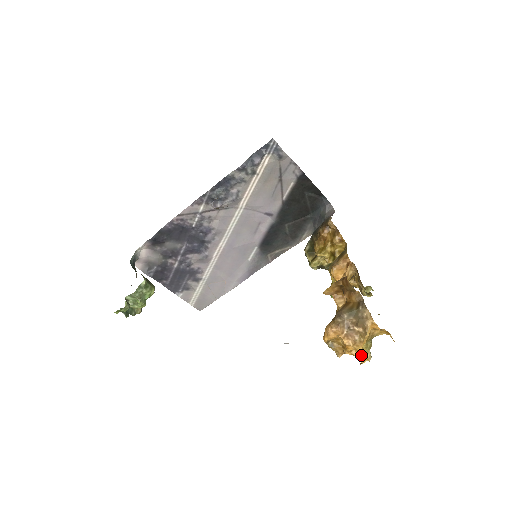
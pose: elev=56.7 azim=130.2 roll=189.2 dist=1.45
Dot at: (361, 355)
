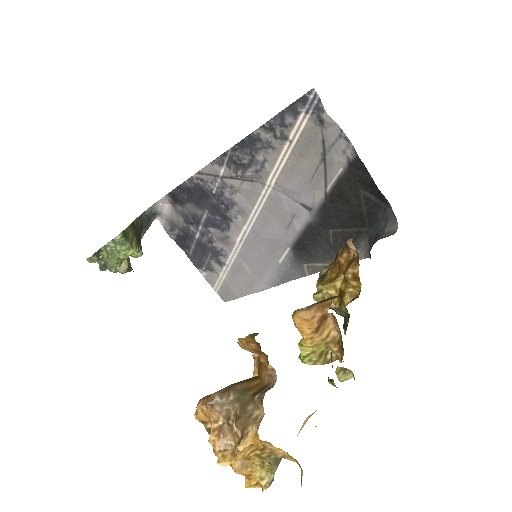
Dot at: (246, 473)
